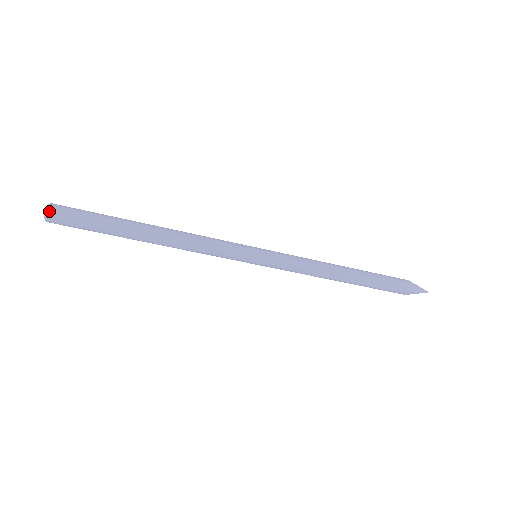
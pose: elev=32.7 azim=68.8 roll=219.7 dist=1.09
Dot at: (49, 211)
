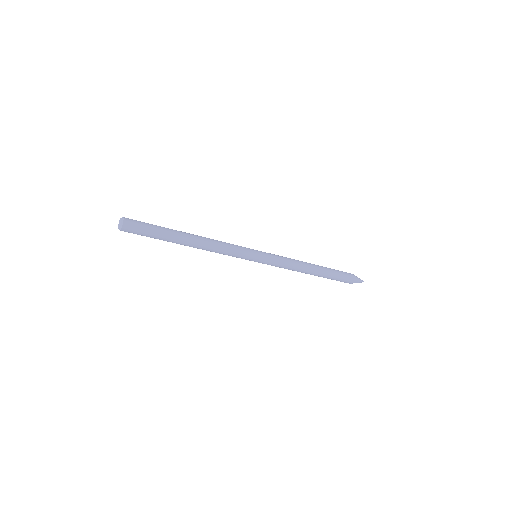
Dot at: (124, 218)
